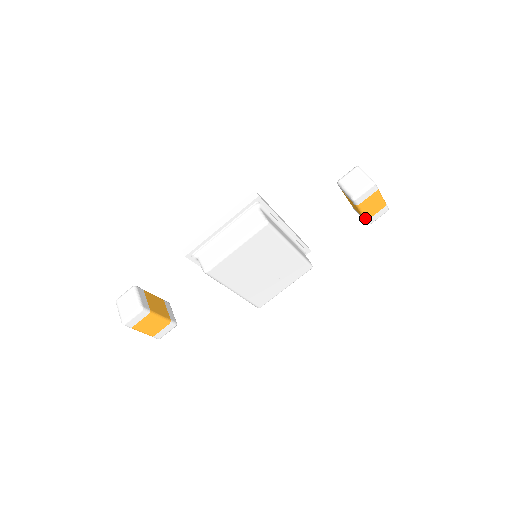
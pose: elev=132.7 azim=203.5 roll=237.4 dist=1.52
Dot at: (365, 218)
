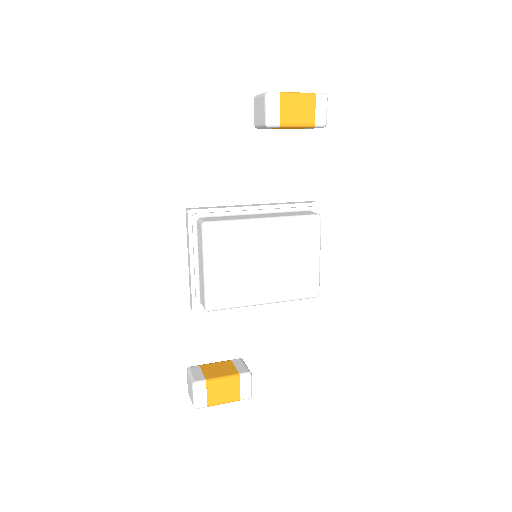
Dot at: (310, 126)
